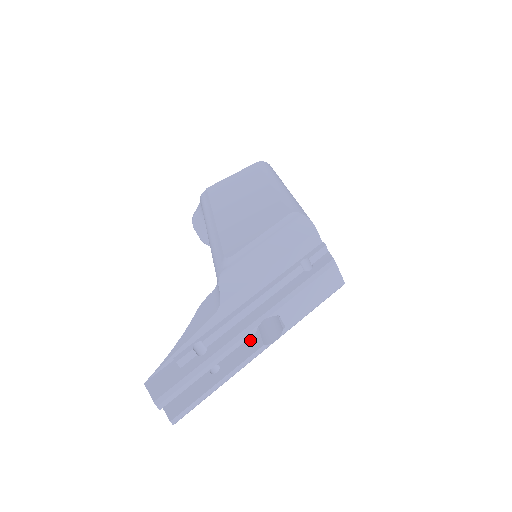
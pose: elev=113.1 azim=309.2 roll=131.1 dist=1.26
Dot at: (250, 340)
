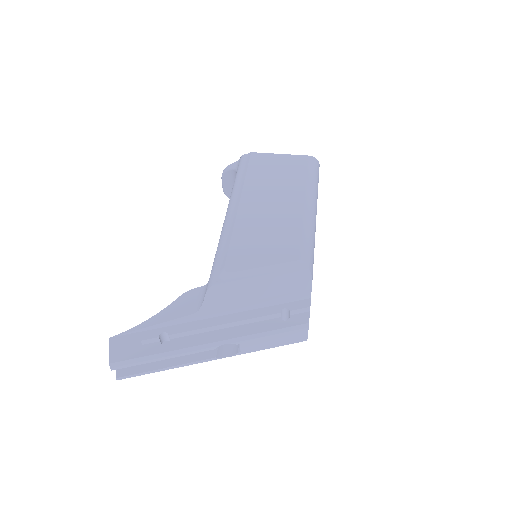
Dot at: occluded
